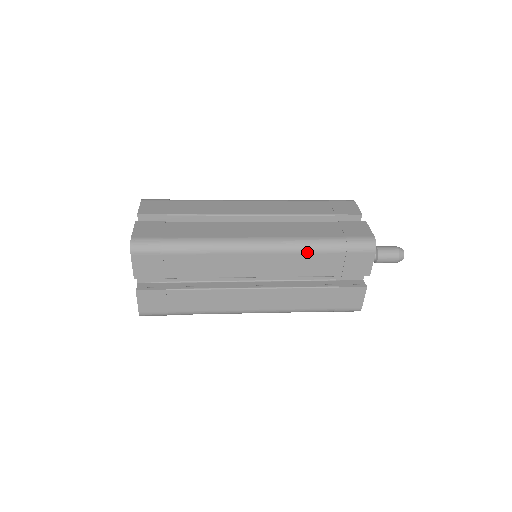
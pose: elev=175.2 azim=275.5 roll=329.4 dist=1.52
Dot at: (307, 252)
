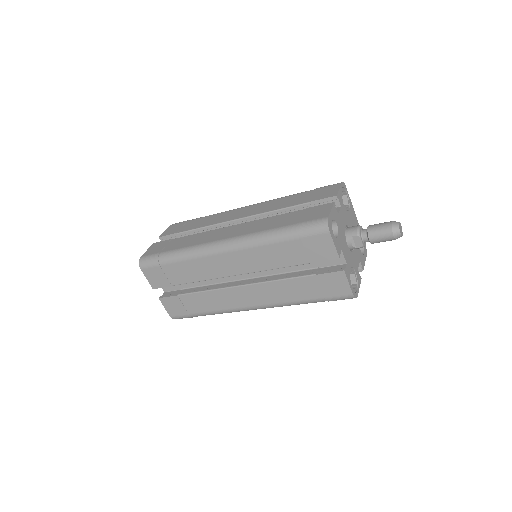
Dot at: (265, 244)
